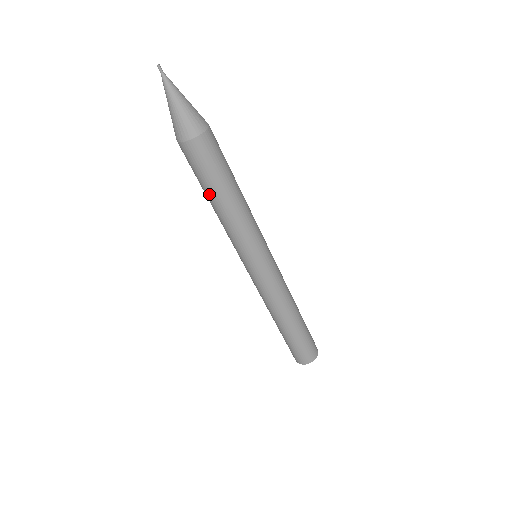
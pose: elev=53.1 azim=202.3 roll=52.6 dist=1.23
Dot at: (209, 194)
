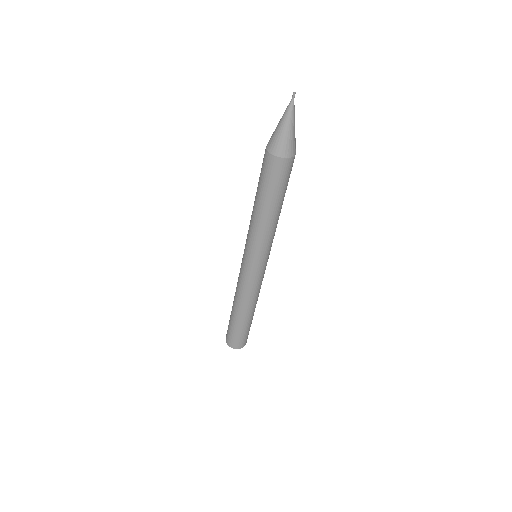
Dot at: (274, 203)
